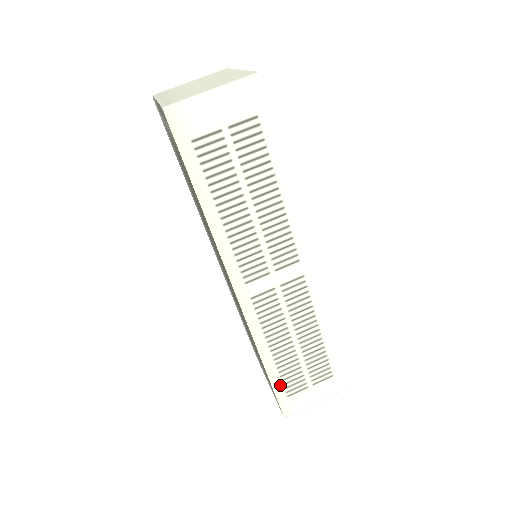
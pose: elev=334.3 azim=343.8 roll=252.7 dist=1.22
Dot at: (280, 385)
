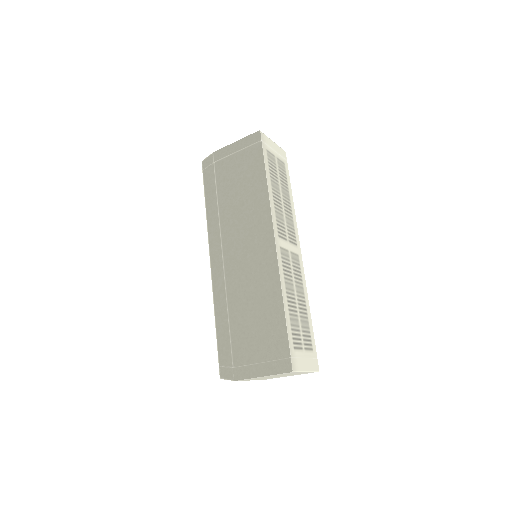
Dot at: (290, 333)
